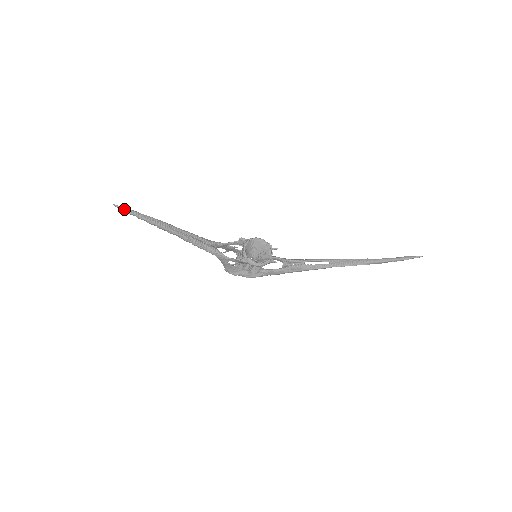
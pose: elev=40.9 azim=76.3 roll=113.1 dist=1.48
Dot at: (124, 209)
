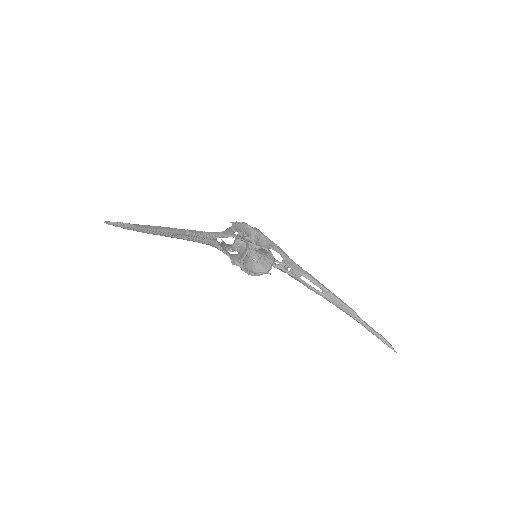
Dot at: (116, 226)
